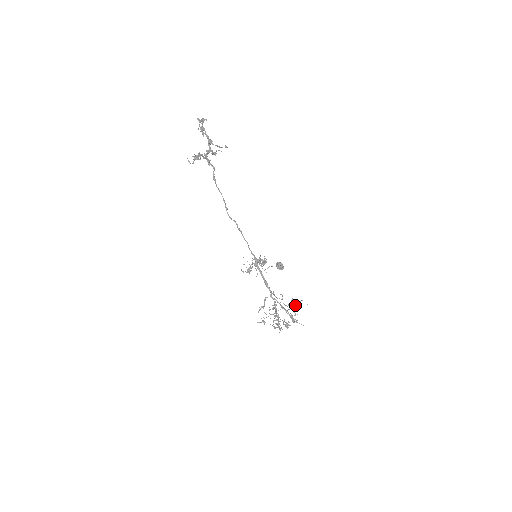
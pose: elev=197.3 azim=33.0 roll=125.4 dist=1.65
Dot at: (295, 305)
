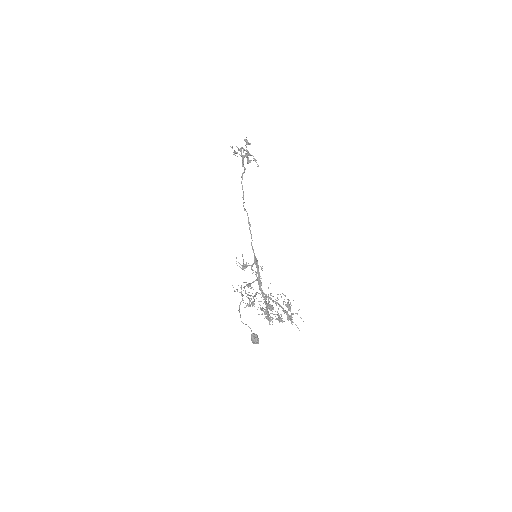
Dot at: occluded
